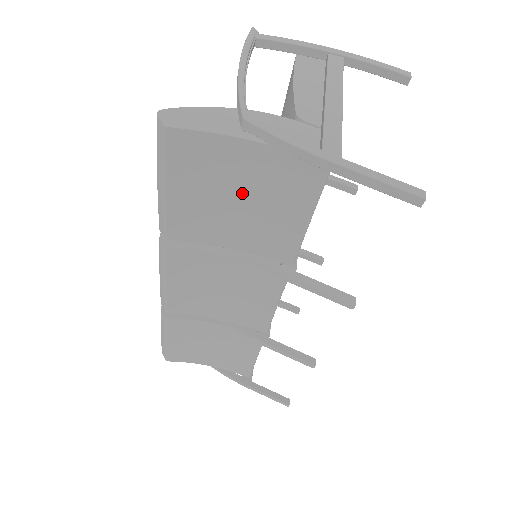
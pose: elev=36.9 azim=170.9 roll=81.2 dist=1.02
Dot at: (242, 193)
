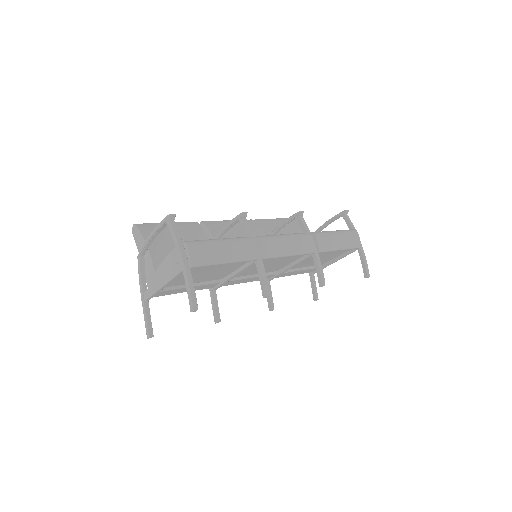
Dot at: occluded
